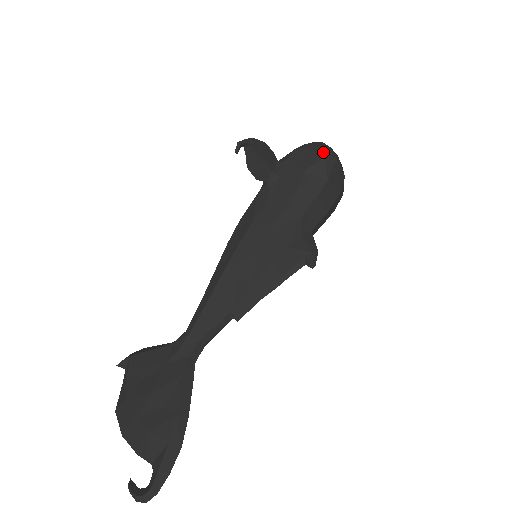
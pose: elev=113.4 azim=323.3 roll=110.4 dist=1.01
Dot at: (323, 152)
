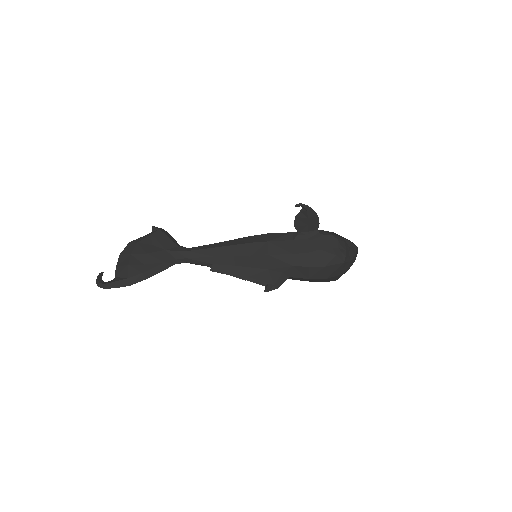
Dot at: (341, 252)
